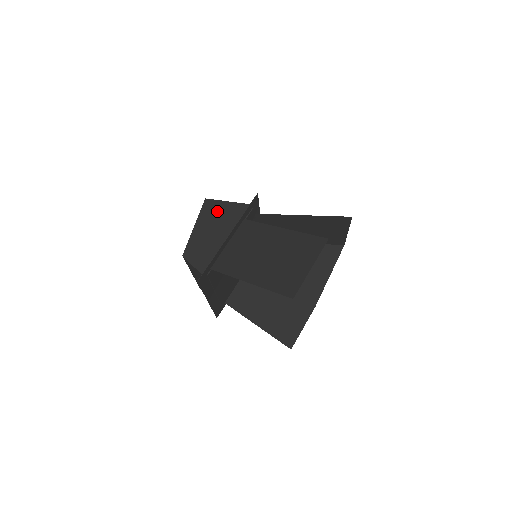
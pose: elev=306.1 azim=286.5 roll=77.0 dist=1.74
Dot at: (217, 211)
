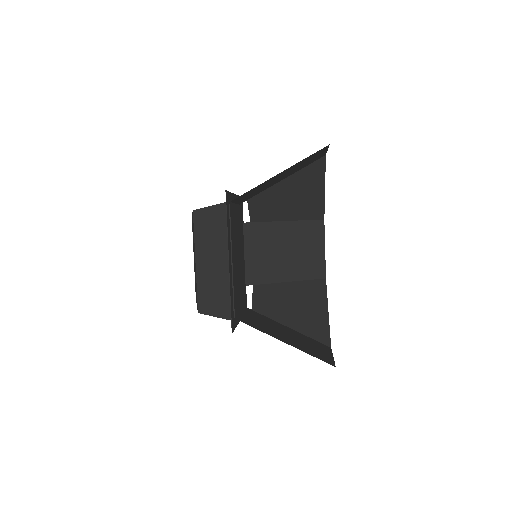
Dot at: occluded
